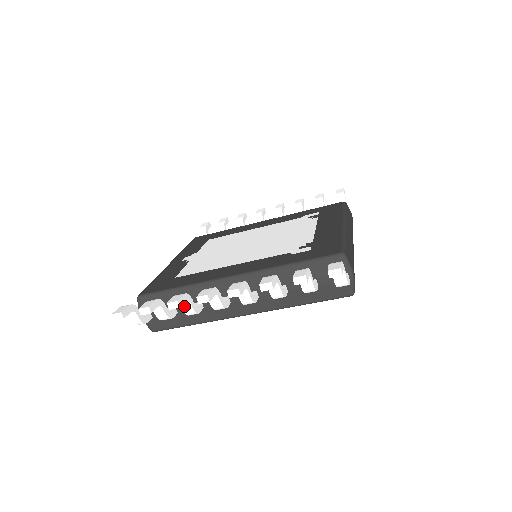
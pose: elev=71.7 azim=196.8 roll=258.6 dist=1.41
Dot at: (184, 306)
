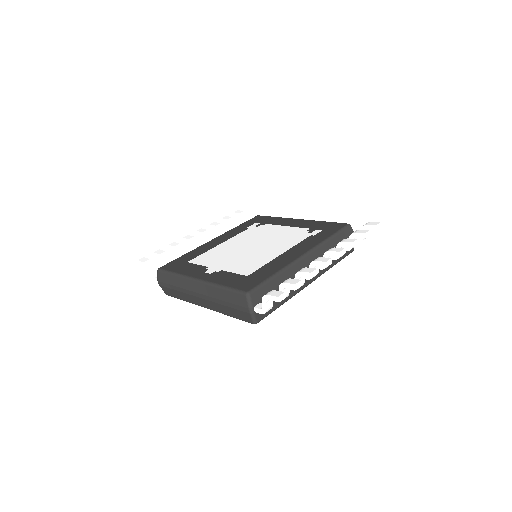
Dot at: occluded
